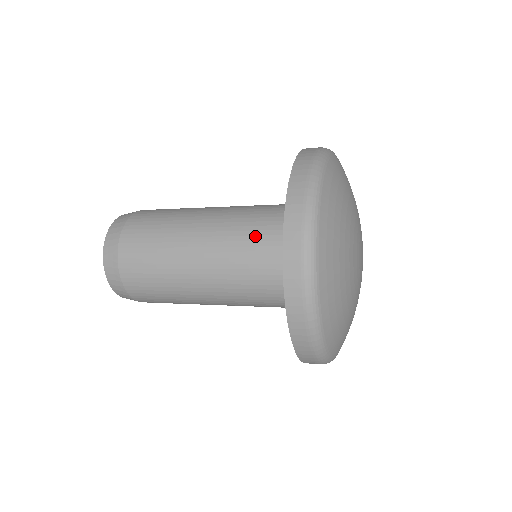
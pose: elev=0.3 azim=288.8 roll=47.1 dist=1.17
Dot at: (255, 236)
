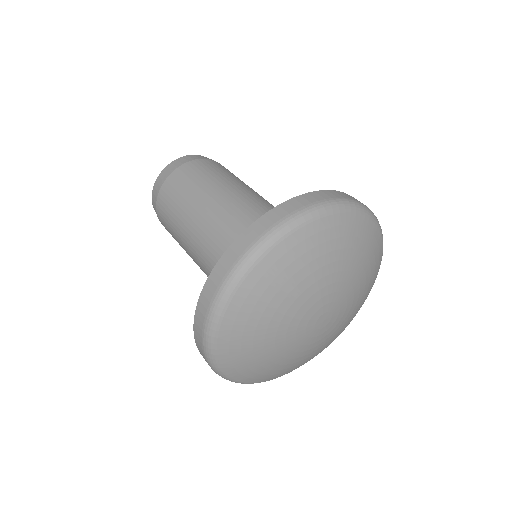
Dot at: occluded
